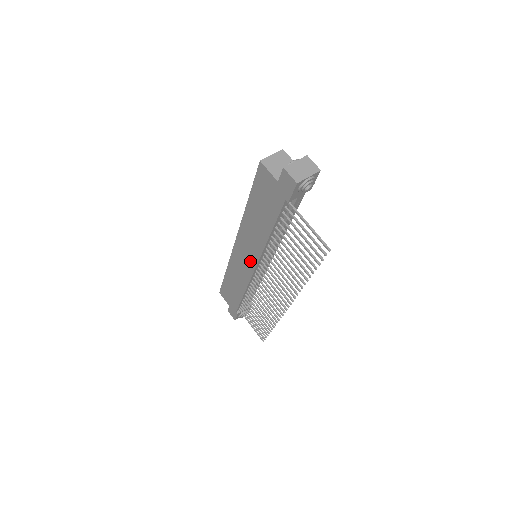
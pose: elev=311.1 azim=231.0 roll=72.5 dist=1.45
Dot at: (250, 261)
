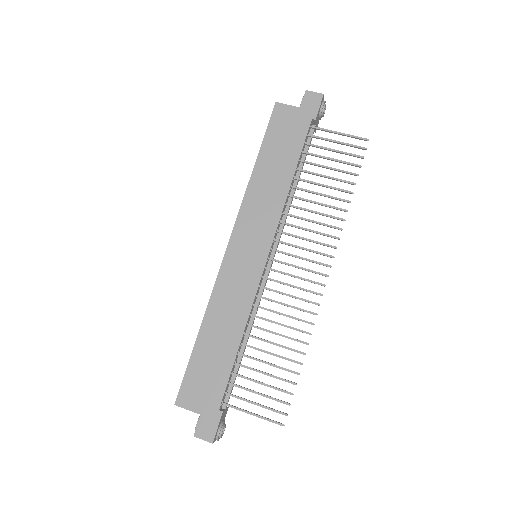
Dot at: (258, 250)
